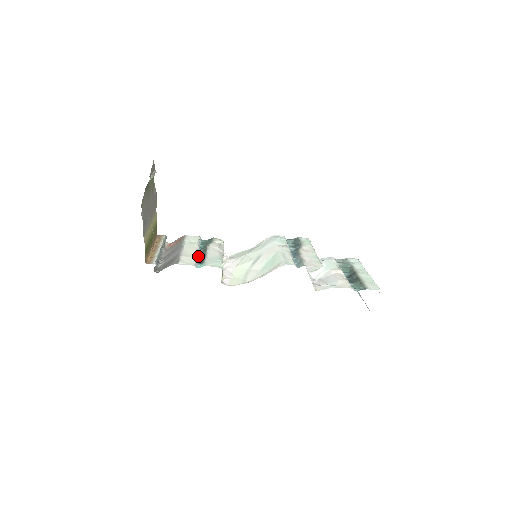
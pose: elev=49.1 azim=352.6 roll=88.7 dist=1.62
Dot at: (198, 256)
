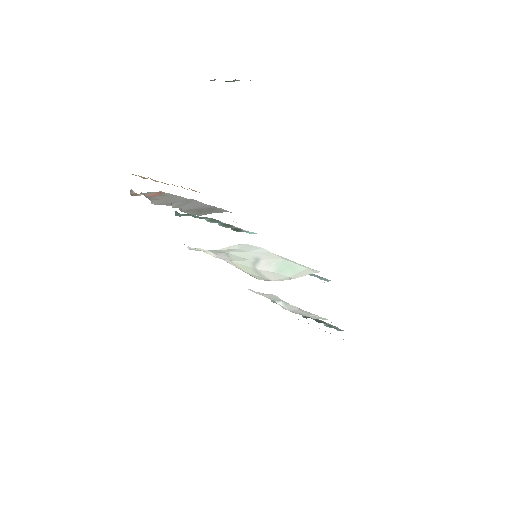
Dot at: occluded
